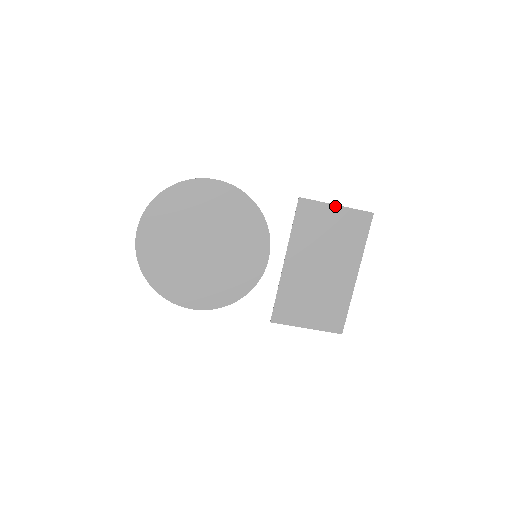
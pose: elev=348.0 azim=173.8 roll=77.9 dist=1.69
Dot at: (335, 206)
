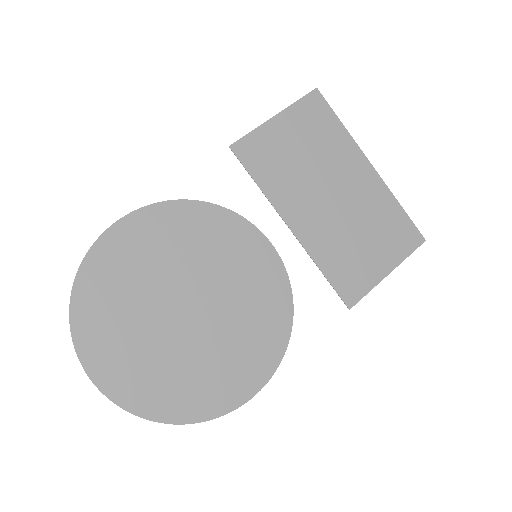
Dot at: (274, 119)
